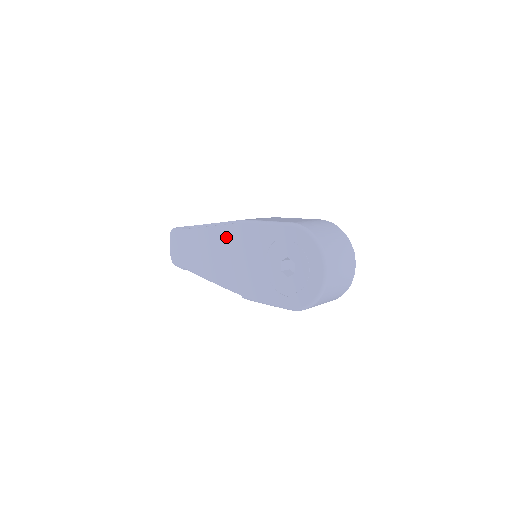
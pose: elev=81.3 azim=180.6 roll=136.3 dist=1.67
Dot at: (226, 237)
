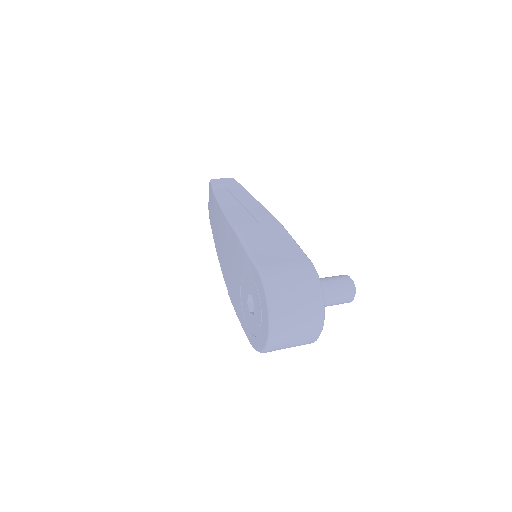
Dot at: (226, 231)
